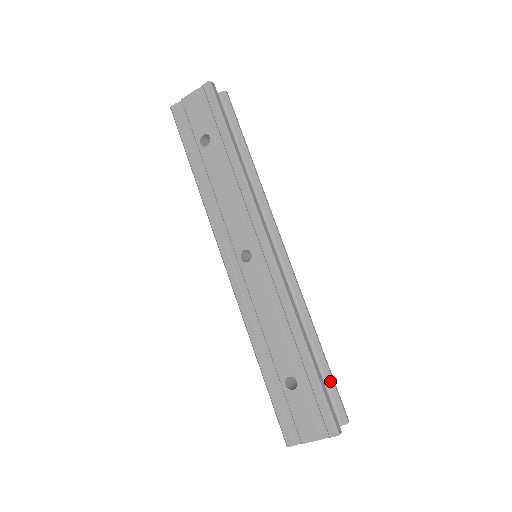
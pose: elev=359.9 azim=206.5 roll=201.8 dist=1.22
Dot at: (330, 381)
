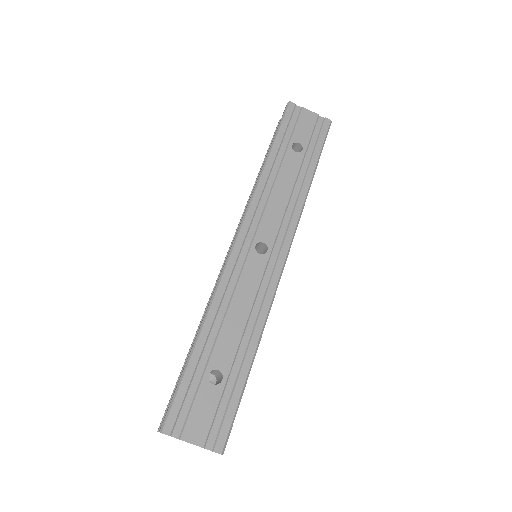
Dot at: occluded
